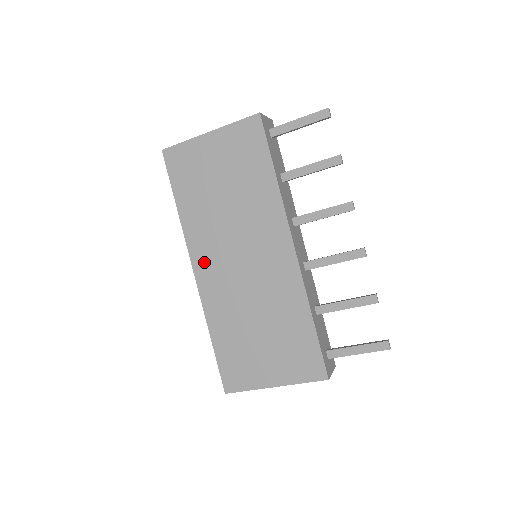
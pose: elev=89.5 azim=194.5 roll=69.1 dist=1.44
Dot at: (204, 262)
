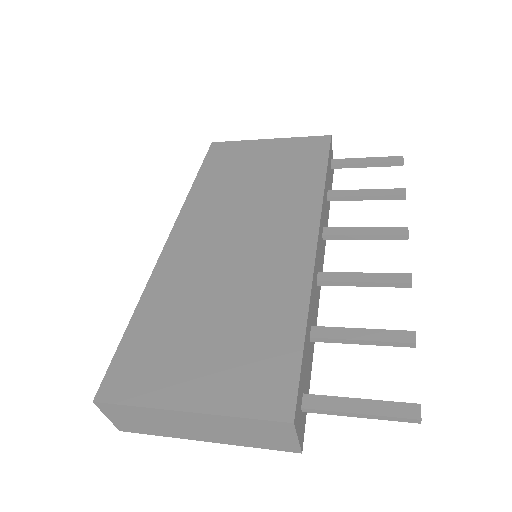
Dot at: (189, 231)
